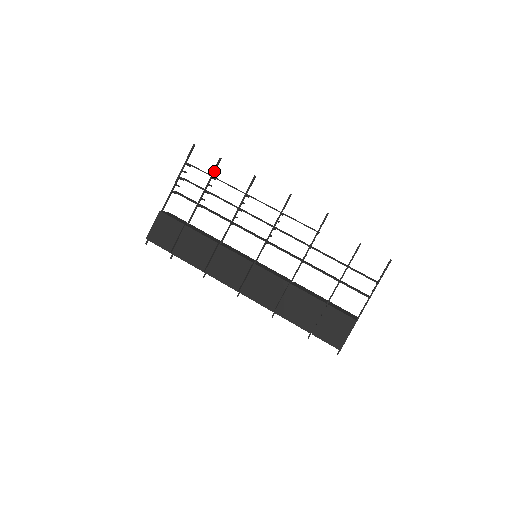
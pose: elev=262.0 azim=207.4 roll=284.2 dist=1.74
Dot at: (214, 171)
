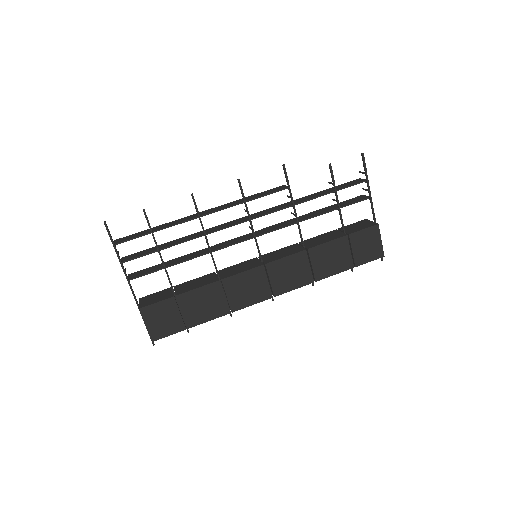
Dot at: (150, 227)
